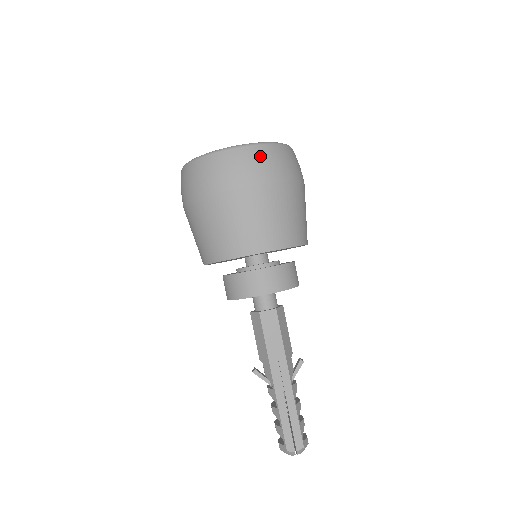
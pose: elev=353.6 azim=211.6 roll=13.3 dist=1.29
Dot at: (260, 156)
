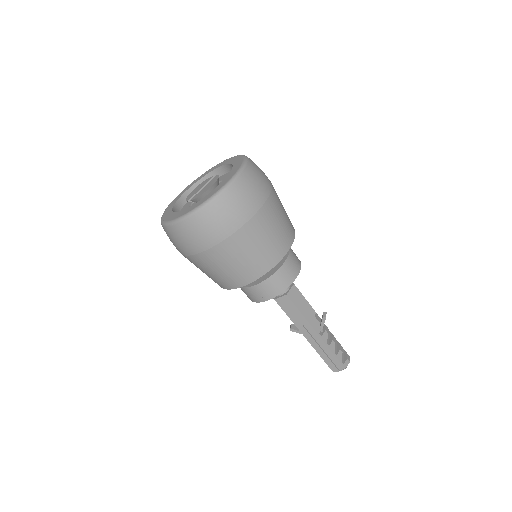
Dot at: (209, 218)
